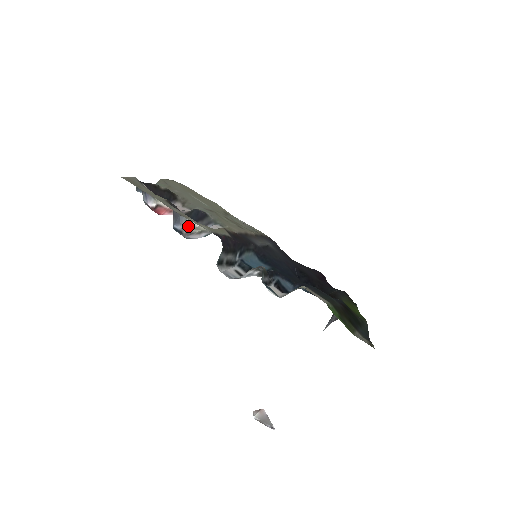
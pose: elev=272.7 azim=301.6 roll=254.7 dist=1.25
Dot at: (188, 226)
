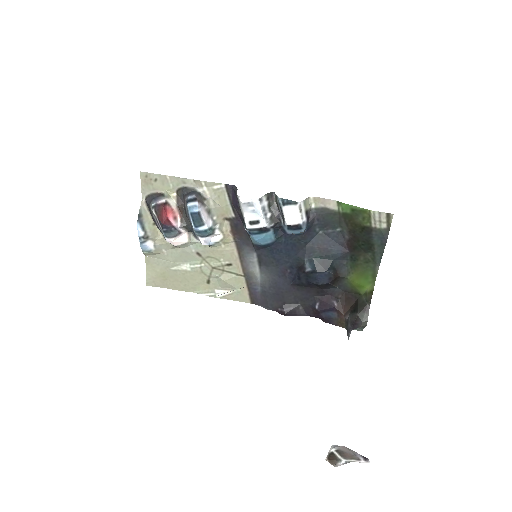
Dot at: (200, 197)
